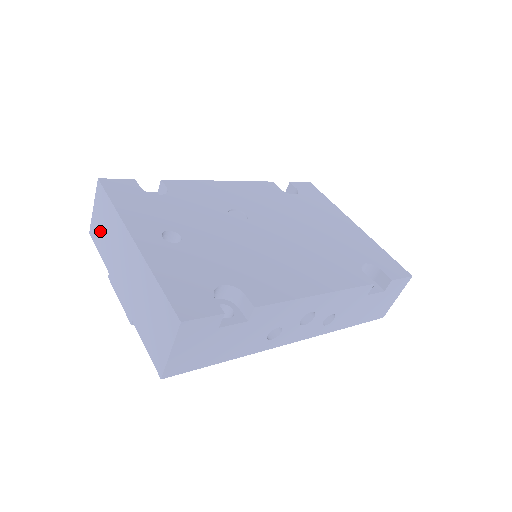
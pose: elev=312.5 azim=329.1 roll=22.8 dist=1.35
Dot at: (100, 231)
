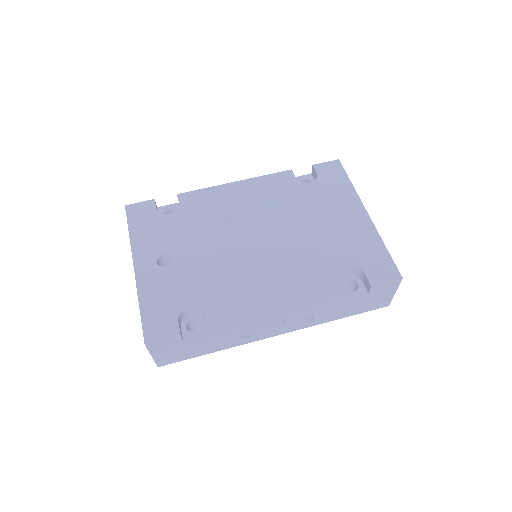
Dot at: occluded
